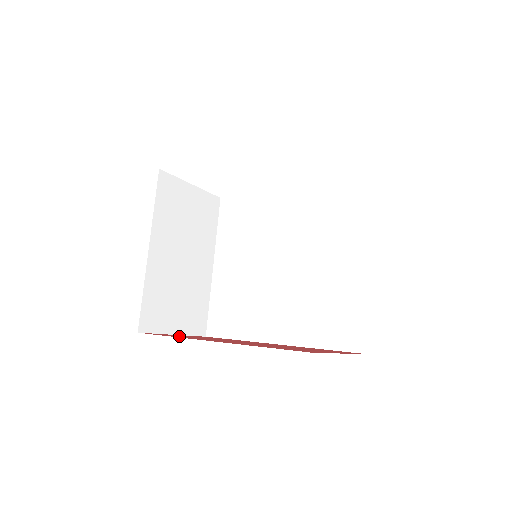
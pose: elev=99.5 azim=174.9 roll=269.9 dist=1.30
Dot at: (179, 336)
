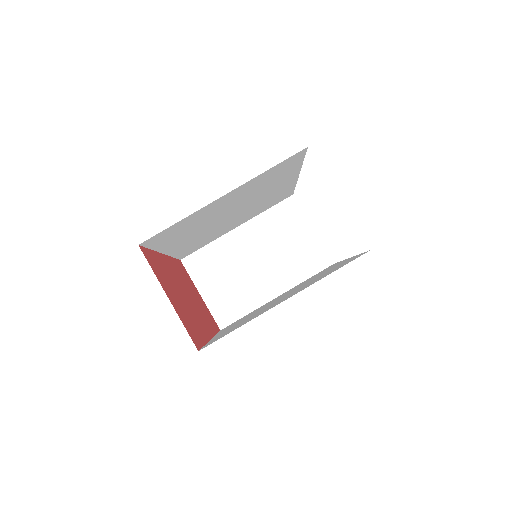
Dot at: (184, 274)
